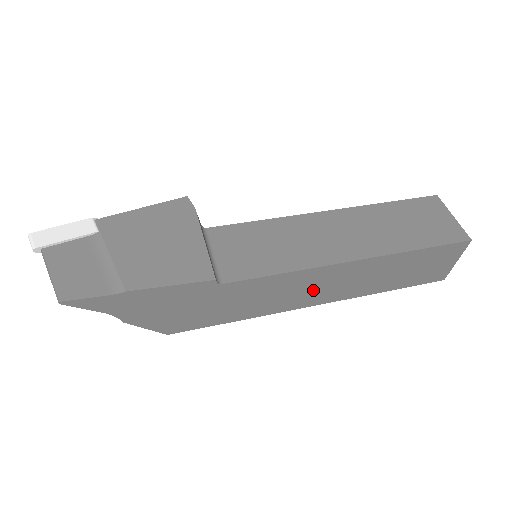
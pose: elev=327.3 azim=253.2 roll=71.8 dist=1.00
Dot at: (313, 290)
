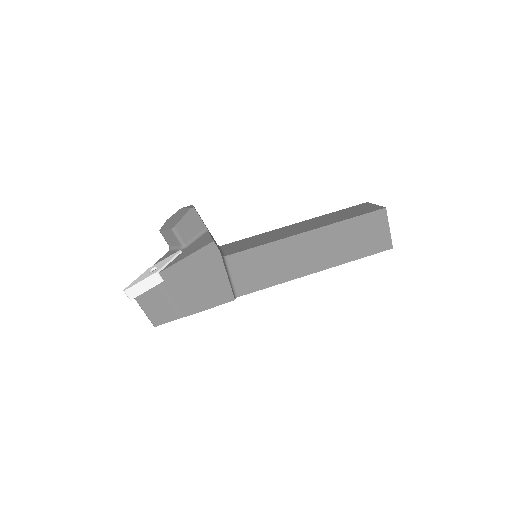
Dot at: occluded
